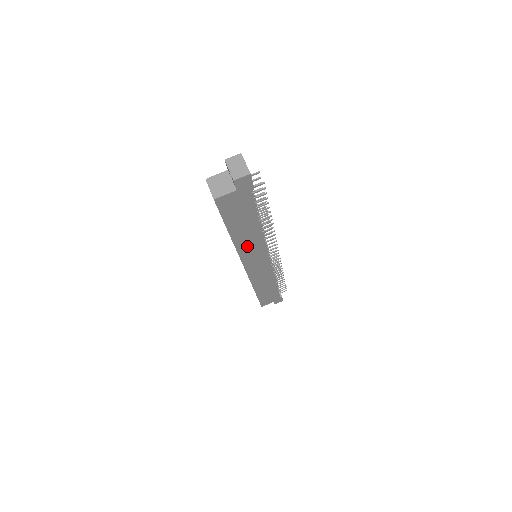
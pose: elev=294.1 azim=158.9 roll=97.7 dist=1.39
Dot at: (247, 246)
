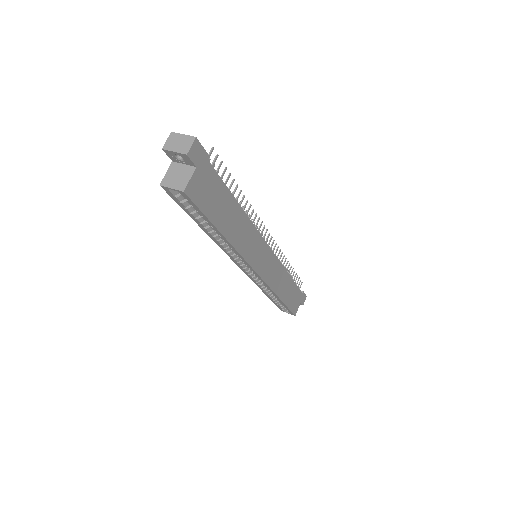
Dot at: (243, 241)
